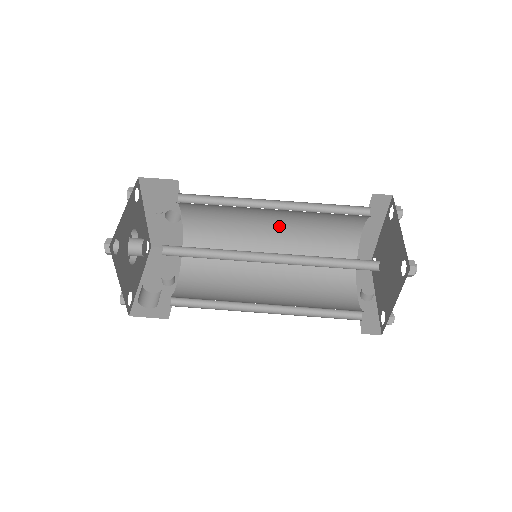
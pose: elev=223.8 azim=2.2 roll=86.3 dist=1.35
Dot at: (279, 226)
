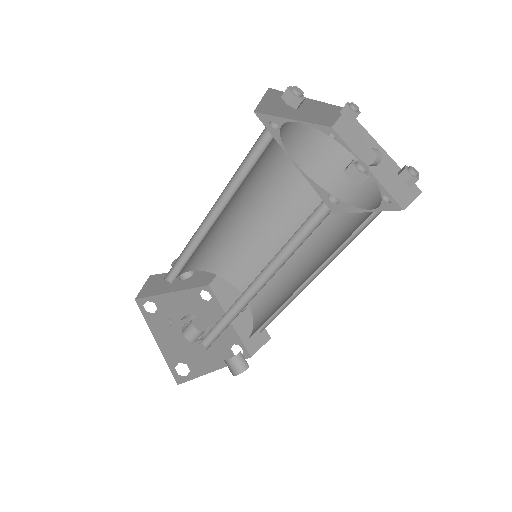
Dot at: (242, 201)
